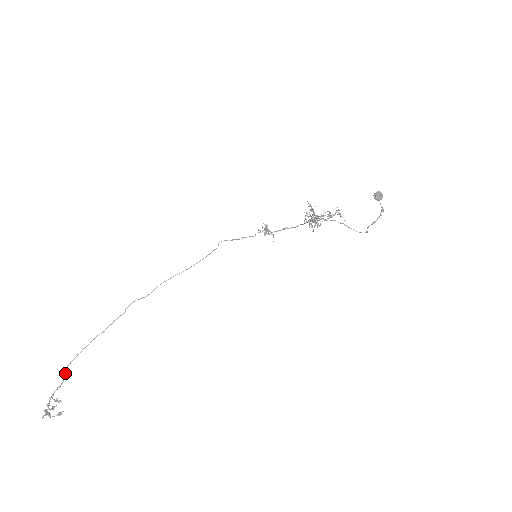
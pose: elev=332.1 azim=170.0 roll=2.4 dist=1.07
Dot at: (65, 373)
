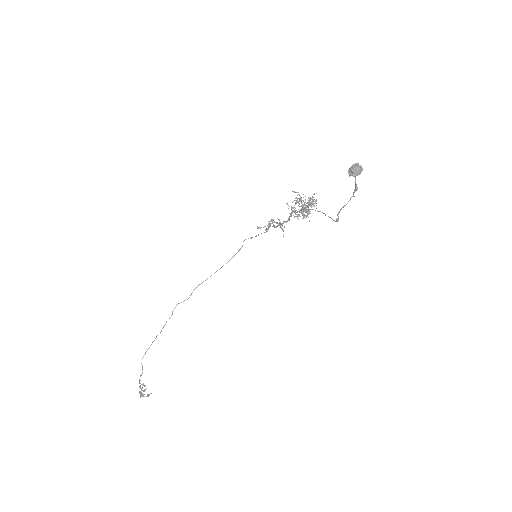
Dot at: occluded
